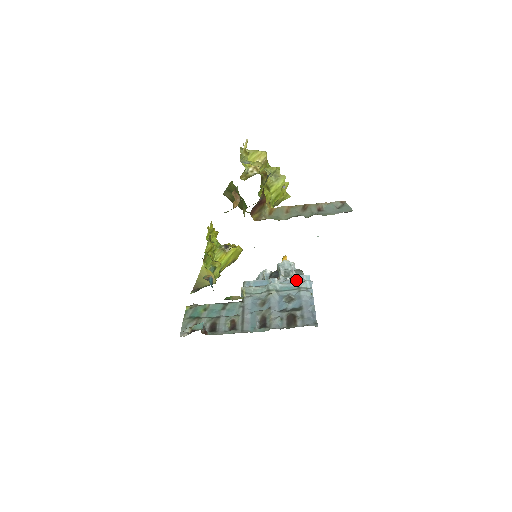
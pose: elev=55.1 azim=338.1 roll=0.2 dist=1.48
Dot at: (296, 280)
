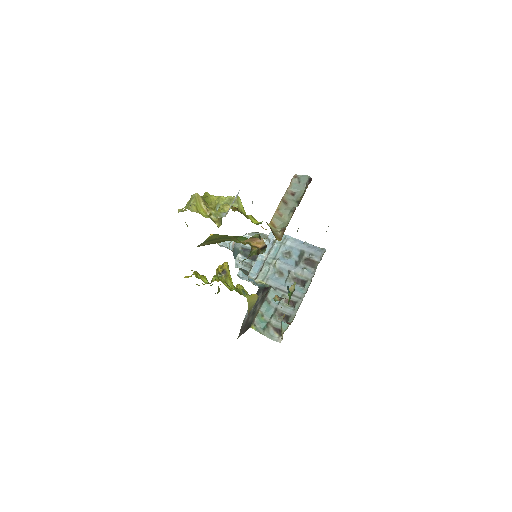
Dot at: (271, 241)
